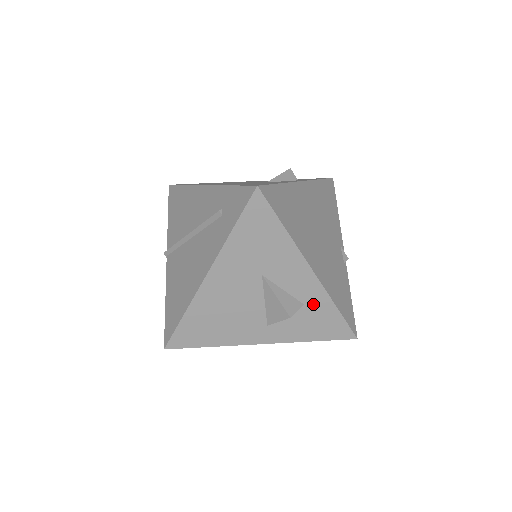
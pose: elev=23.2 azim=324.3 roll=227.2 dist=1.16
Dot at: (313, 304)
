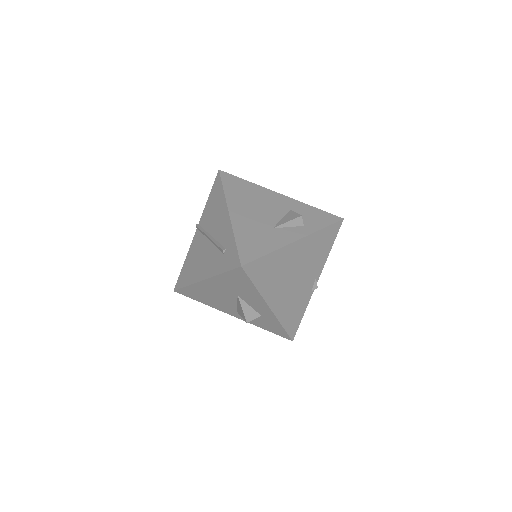
Dot at: (267, 318)
